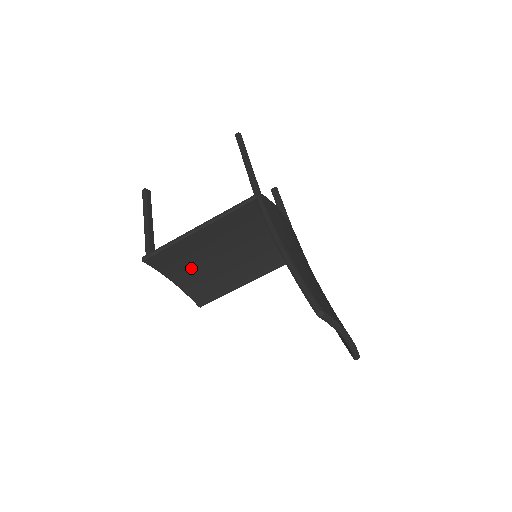
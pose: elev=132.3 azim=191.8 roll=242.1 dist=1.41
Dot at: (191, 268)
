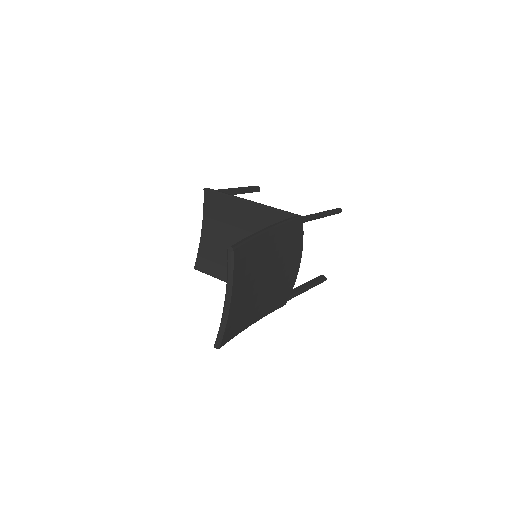
Dot at: (219, 230)
